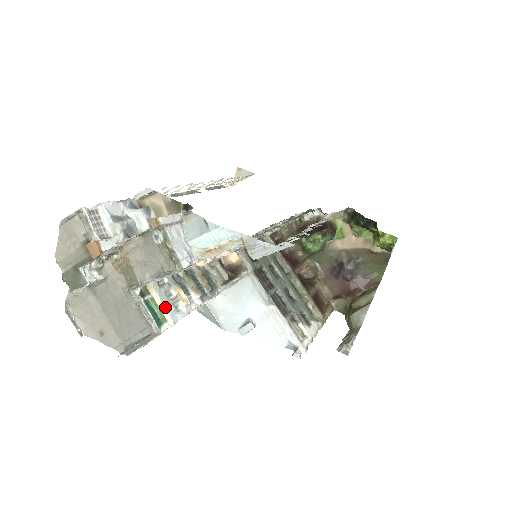
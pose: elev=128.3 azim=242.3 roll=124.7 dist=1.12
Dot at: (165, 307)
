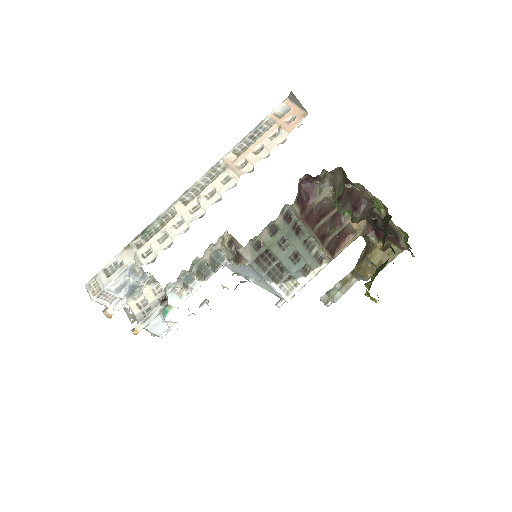
Dot at: (170, 304)
